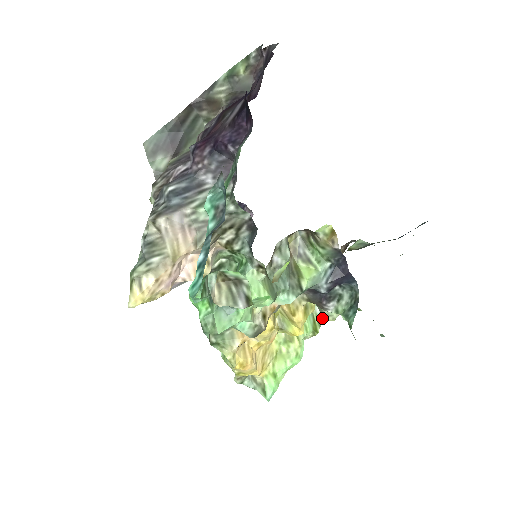
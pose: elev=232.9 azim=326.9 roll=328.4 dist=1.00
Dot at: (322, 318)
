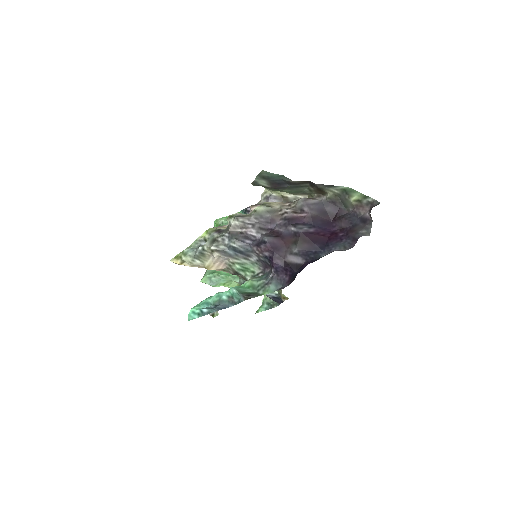
Dot at: occluded
